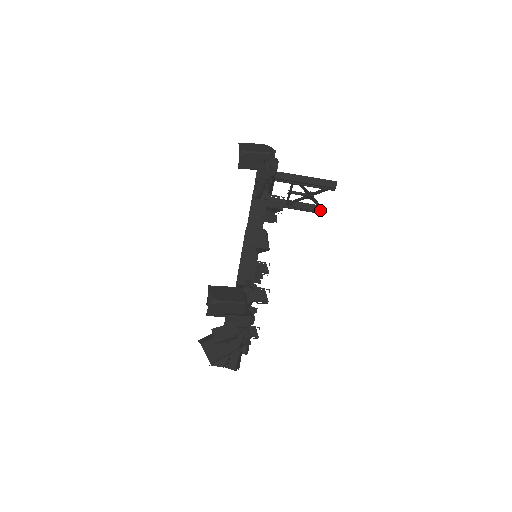
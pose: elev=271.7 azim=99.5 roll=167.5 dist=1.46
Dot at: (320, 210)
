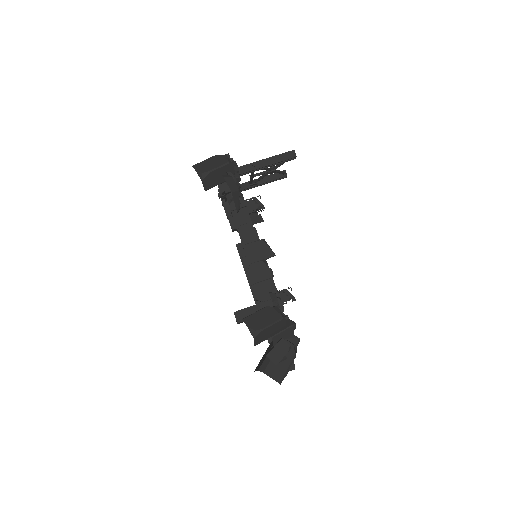
Dot at: (284, 175)
